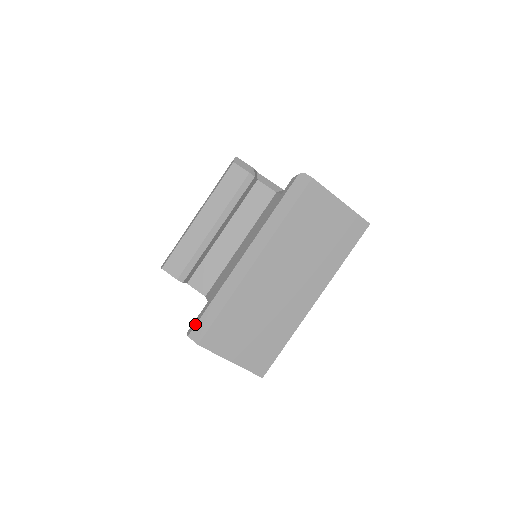
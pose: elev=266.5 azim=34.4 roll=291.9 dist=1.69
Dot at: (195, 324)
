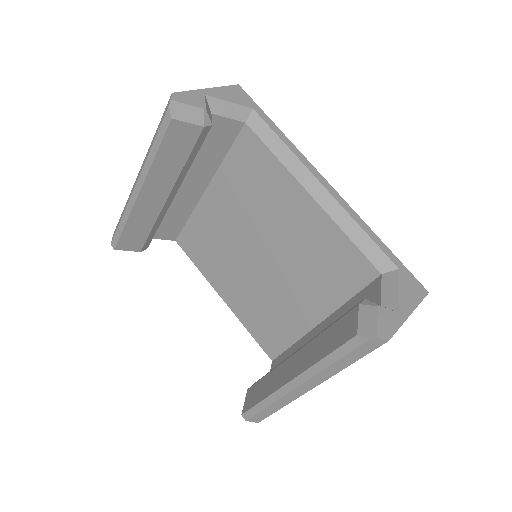
Dot at: (251, 416)
